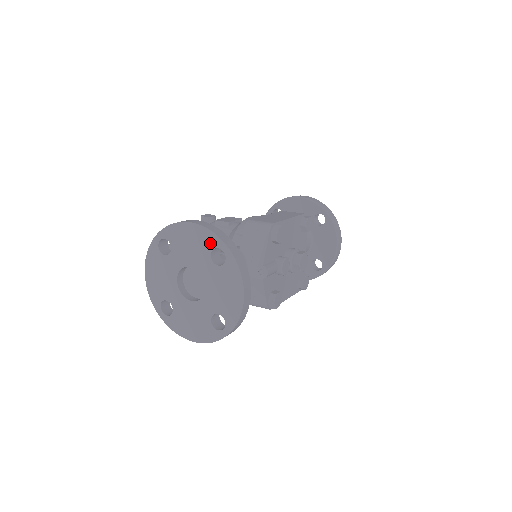
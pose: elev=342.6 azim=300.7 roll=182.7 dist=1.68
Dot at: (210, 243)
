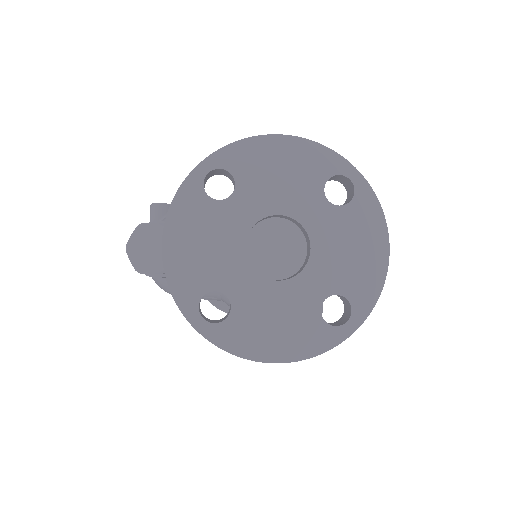
Dot at: (323, 167)
